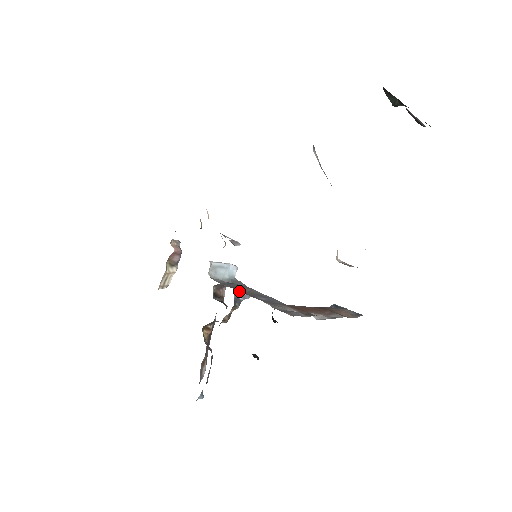
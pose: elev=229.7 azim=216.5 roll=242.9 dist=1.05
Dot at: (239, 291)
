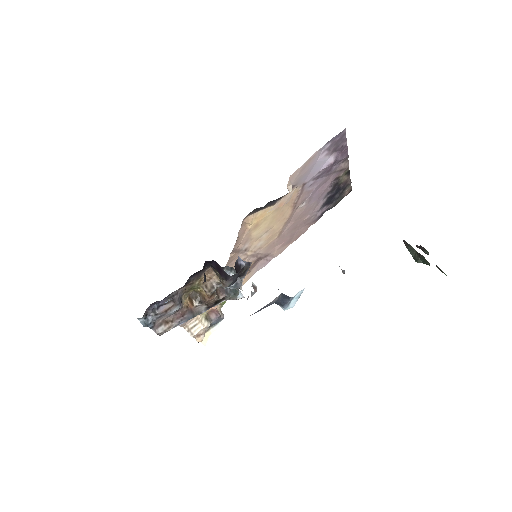
Dot at: (229, 259)
